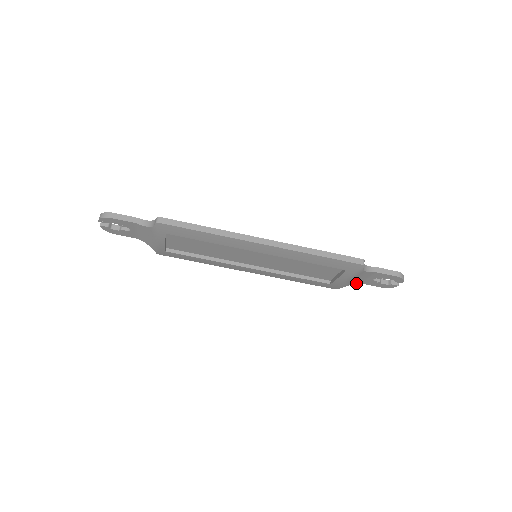
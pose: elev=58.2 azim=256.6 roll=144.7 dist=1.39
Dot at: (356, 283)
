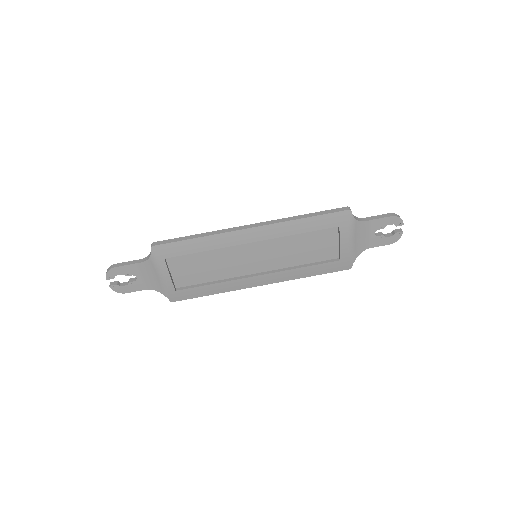
Dot at: (364, 249)
